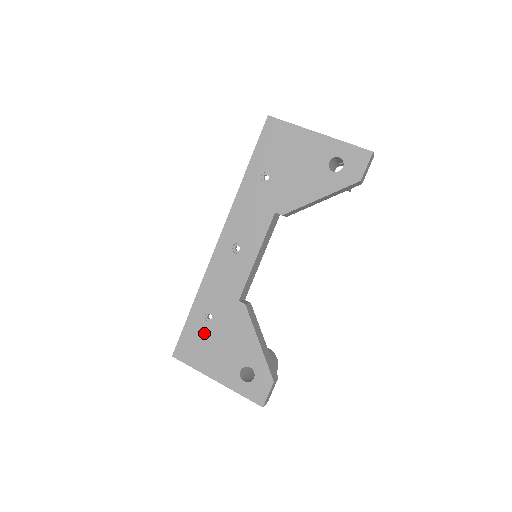
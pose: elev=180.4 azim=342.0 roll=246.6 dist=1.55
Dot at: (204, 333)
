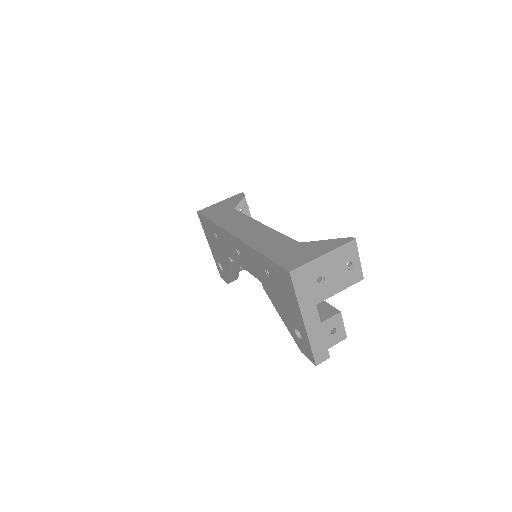
Dot at: (211, 233)
